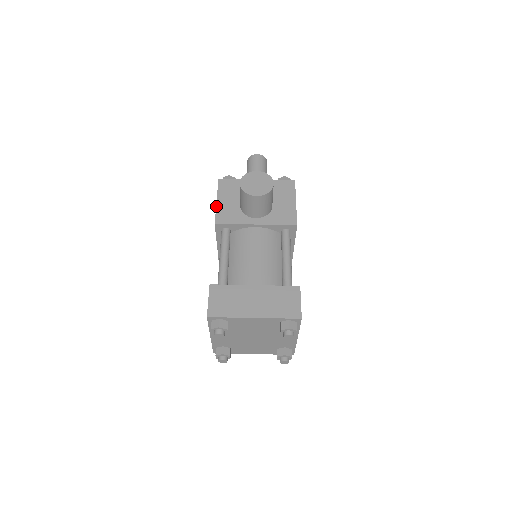
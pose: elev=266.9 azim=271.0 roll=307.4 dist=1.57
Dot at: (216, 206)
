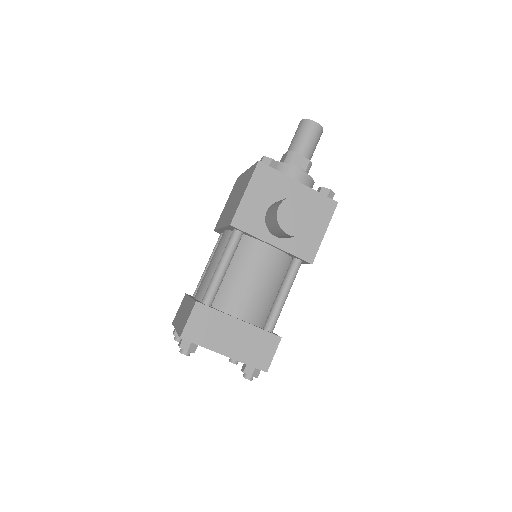
Dot at: (241, 201)
